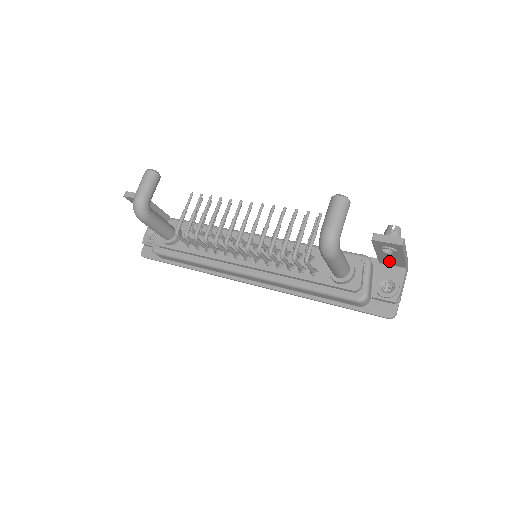
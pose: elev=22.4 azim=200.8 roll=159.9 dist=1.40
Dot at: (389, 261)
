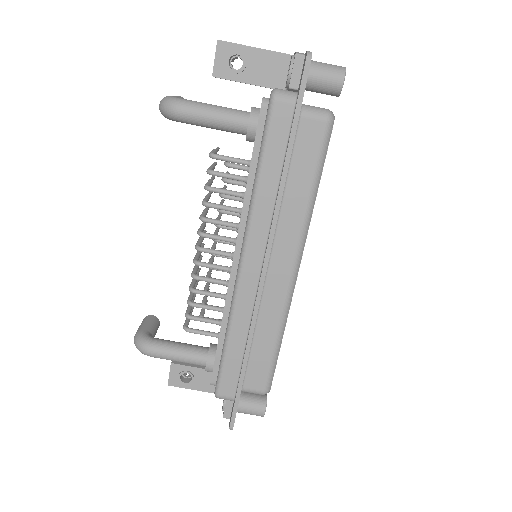
Dot at: (275, 74)
